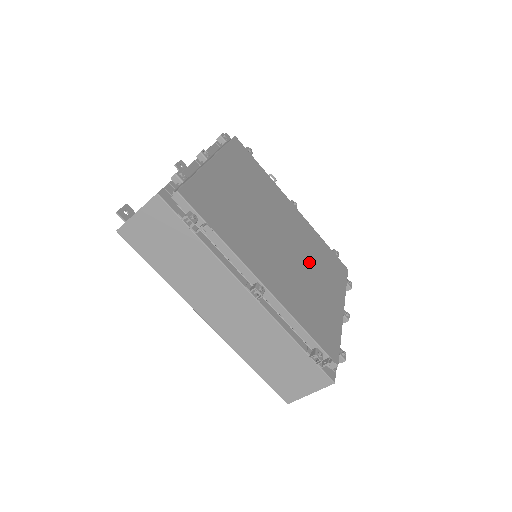
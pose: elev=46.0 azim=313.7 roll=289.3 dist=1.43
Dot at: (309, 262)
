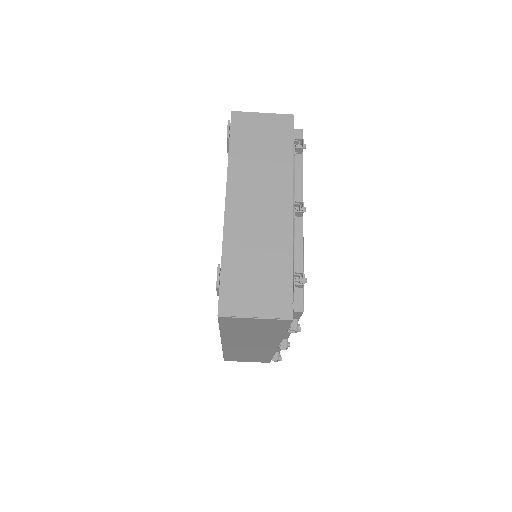
Dot at: occluded
